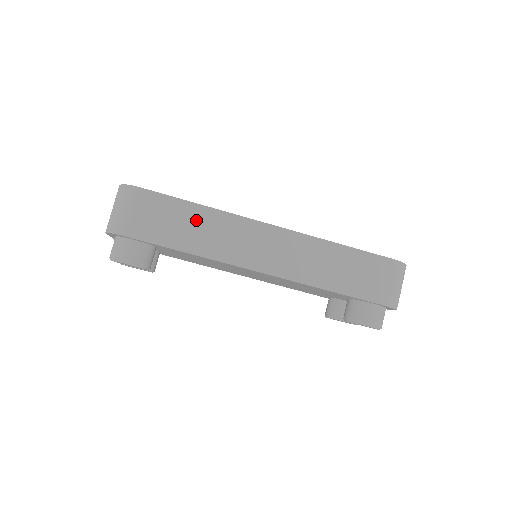
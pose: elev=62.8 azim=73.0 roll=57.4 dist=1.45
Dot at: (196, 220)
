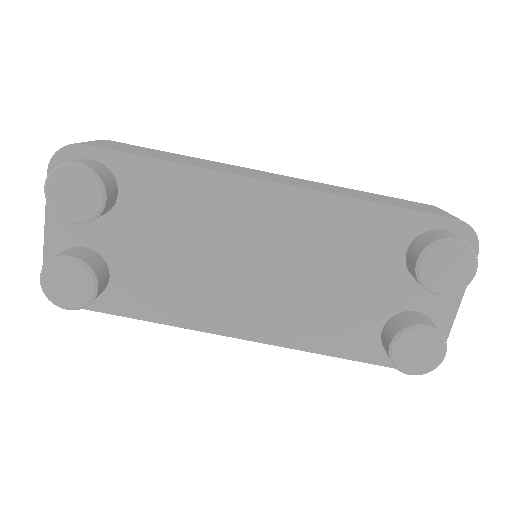
Dot at: (177, 156)
